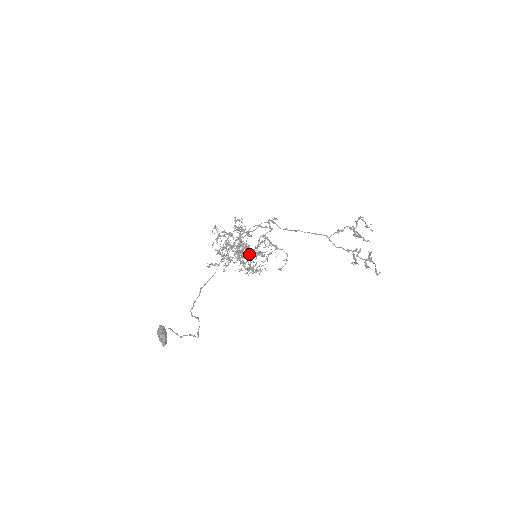
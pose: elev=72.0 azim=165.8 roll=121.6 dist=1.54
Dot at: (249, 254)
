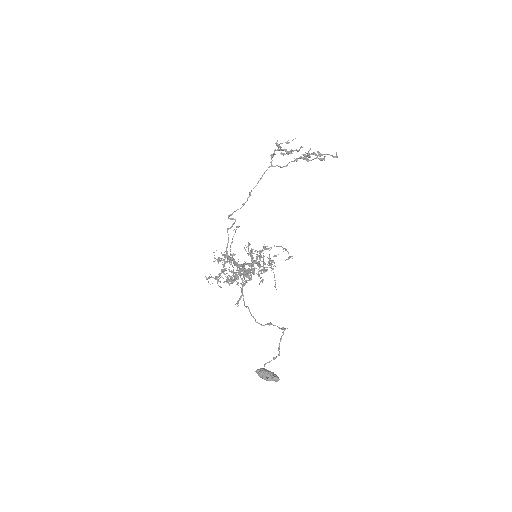
Dot at: occluded
